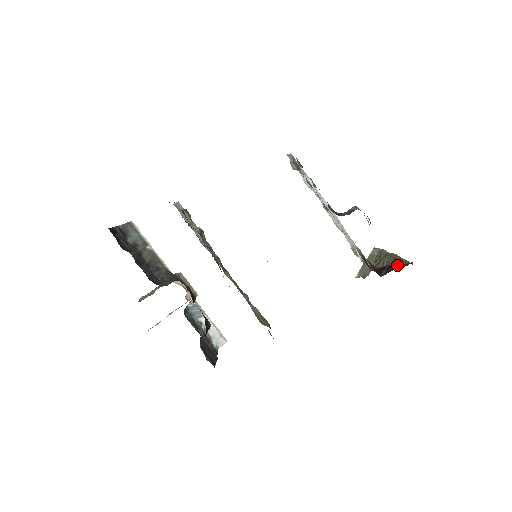
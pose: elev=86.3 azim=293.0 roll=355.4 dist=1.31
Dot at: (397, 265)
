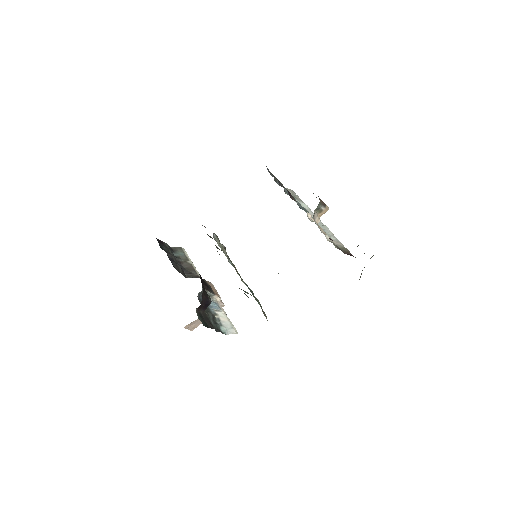
Dot at: occluded
